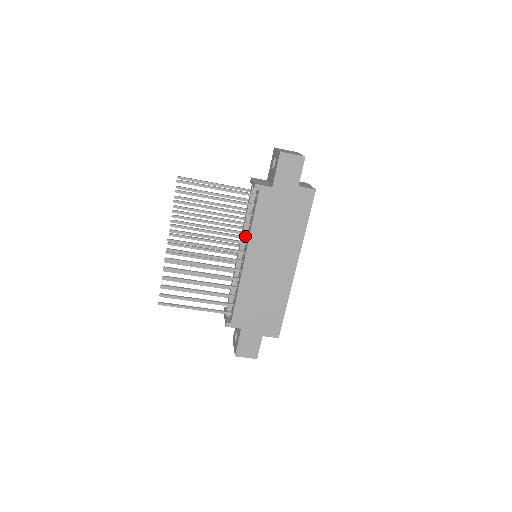
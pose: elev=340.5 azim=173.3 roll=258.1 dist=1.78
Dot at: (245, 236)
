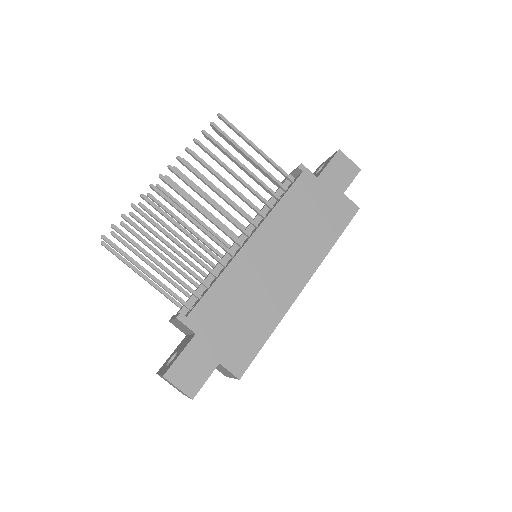
Dot at: (257, 222)
